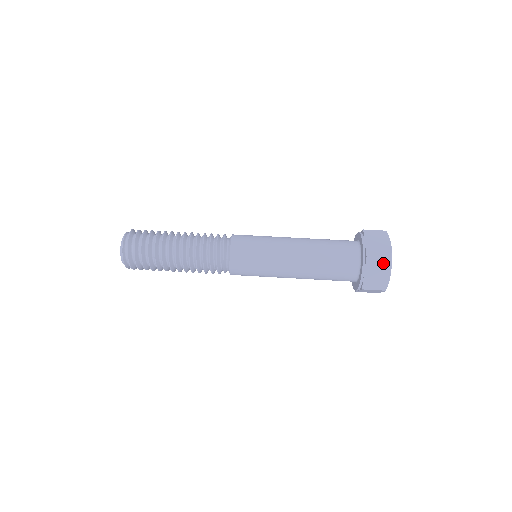
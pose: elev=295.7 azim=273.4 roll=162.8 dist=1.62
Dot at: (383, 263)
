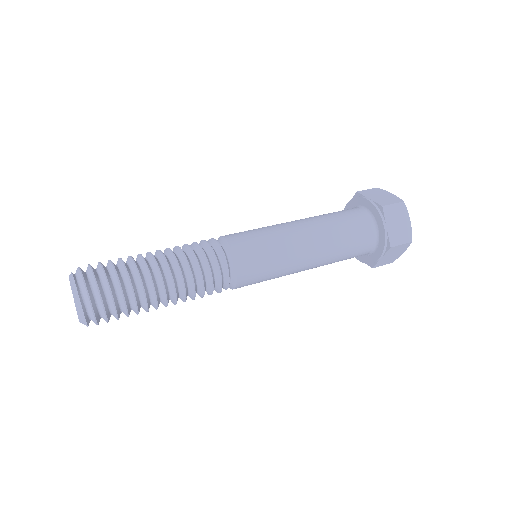
Dot at: (399, 210)
